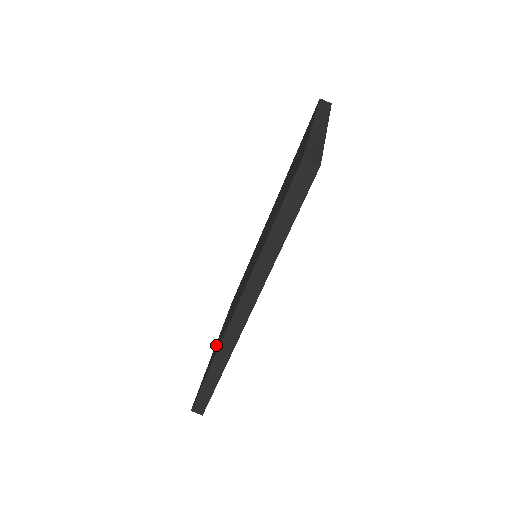
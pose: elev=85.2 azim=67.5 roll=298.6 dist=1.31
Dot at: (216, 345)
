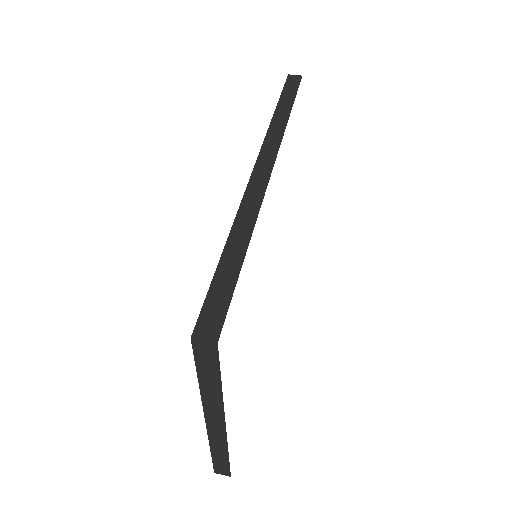
Dot at: occluded
